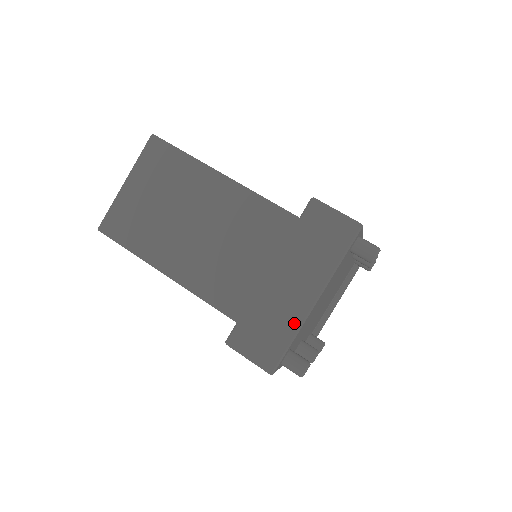
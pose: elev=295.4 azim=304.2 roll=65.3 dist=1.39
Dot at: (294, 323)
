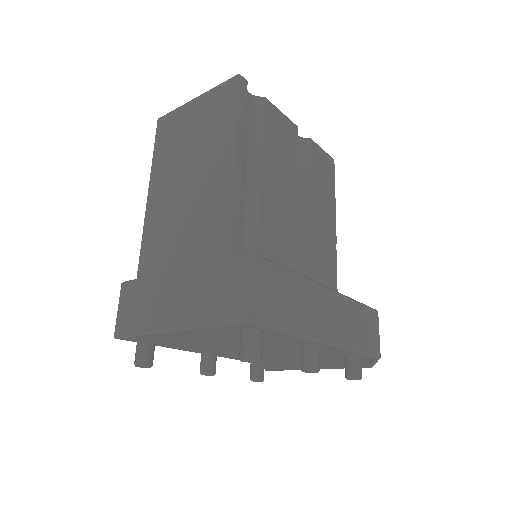
Dot at: (150, 325)
